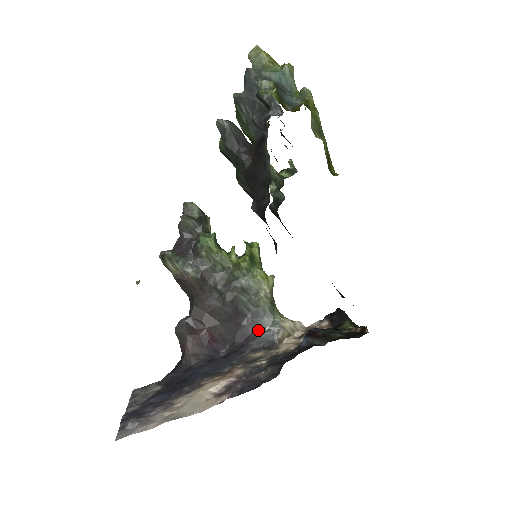
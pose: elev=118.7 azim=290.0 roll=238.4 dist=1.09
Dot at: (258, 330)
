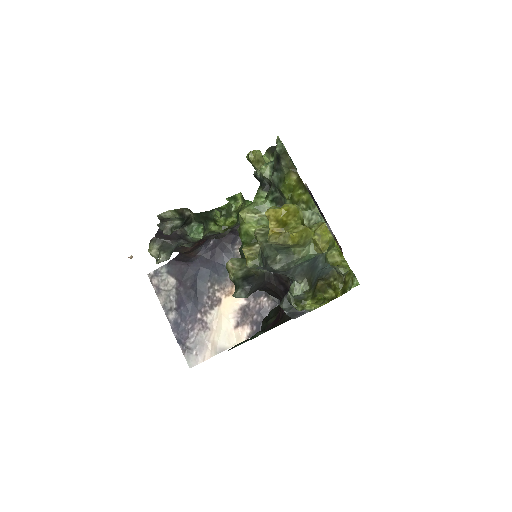
Dot at: occluded
